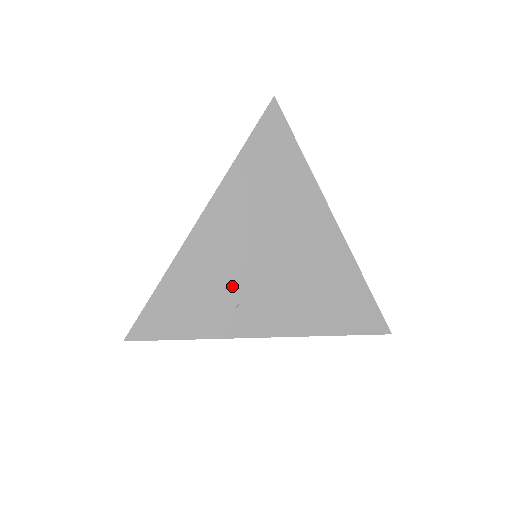
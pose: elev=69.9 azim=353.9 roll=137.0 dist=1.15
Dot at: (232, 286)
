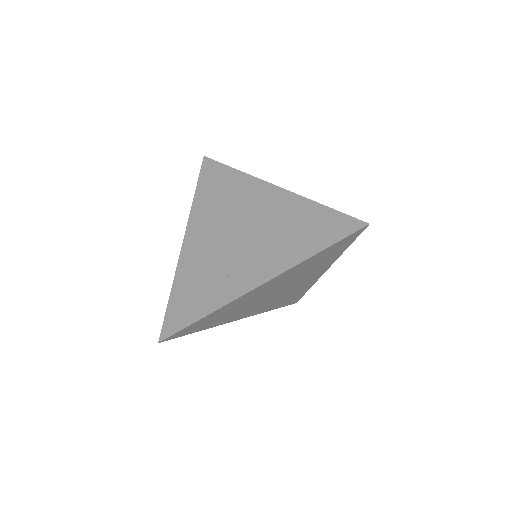
Dot at: (219, 268)
